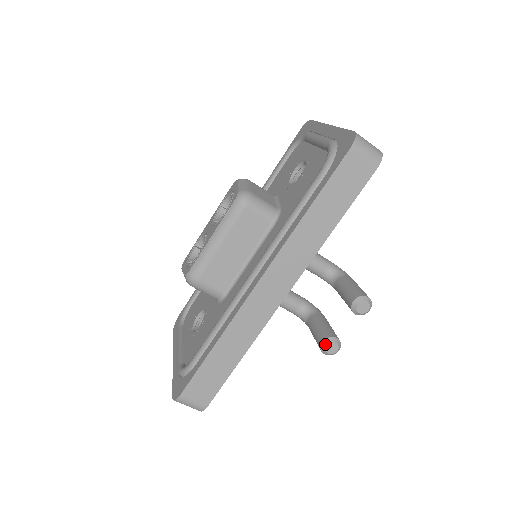
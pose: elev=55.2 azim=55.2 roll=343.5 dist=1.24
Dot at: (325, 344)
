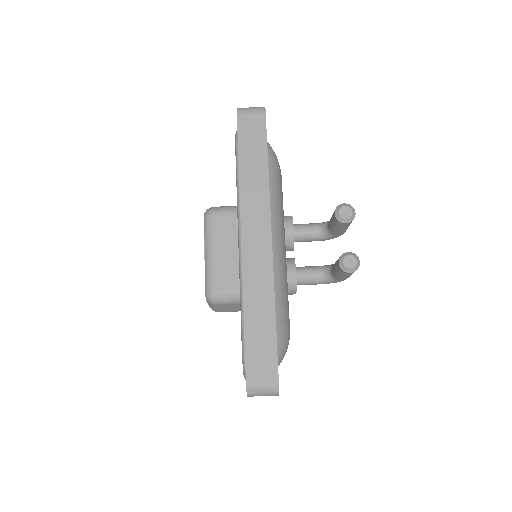
Dot at: (341, 262)
